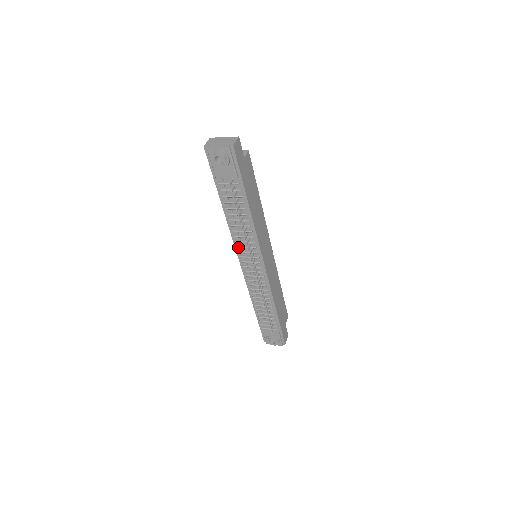
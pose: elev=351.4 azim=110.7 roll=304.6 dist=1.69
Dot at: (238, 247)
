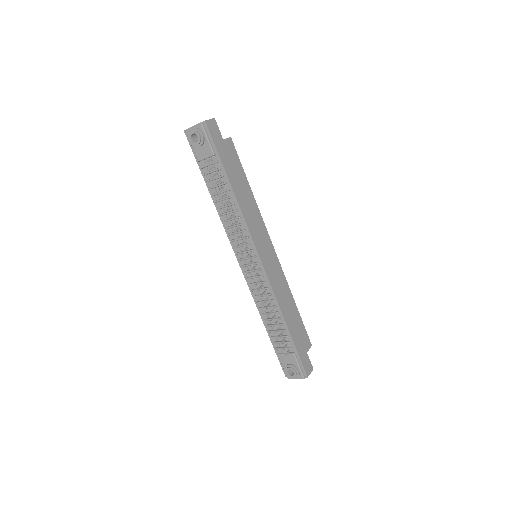
Dot at: (232, 241)
